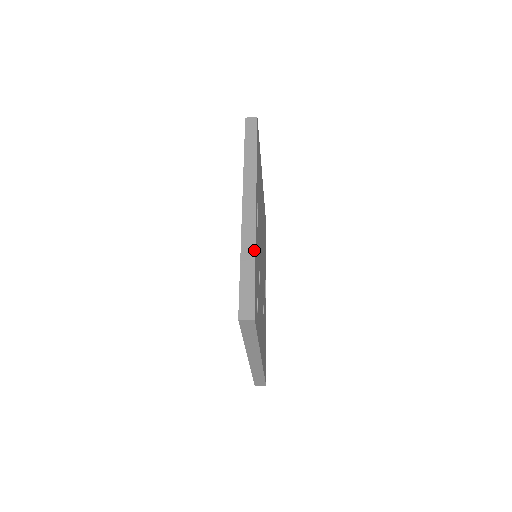
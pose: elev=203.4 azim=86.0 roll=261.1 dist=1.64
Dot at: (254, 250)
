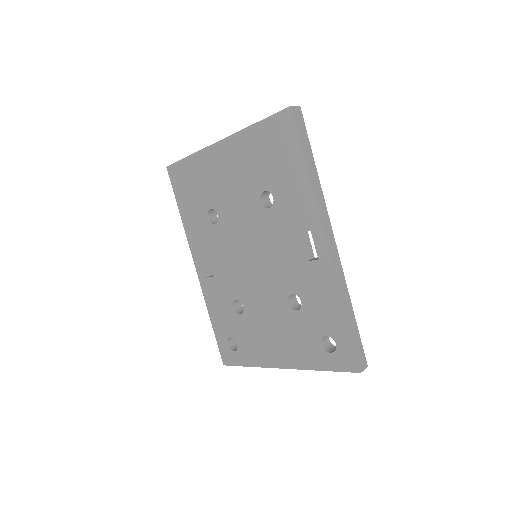
Dot at: (349, 297)
